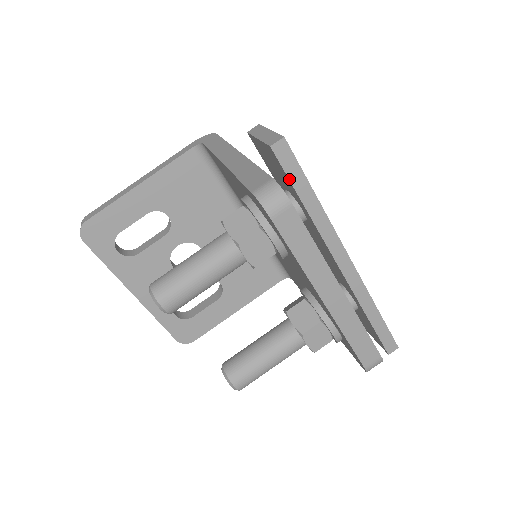
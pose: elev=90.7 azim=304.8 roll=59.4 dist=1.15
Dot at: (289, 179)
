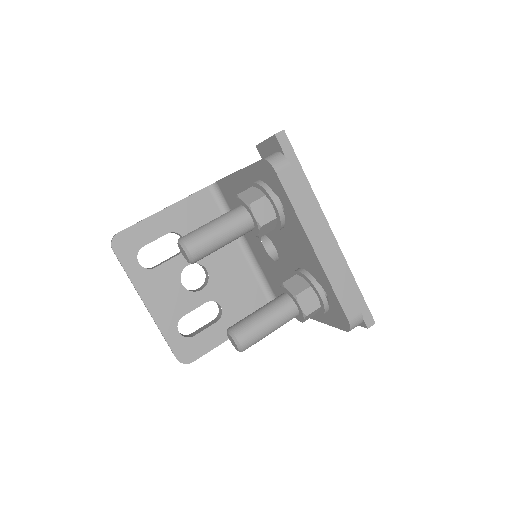
Dot at: occluded
